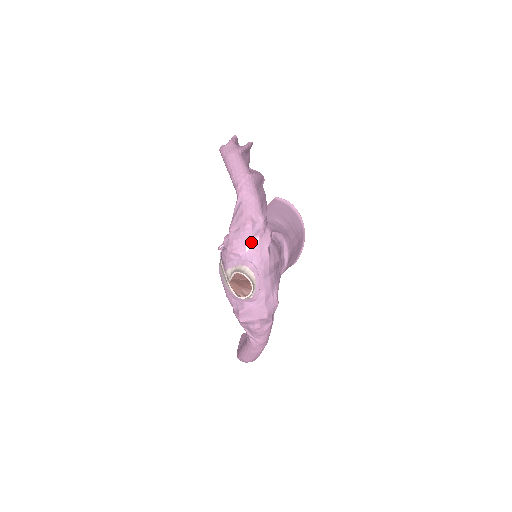
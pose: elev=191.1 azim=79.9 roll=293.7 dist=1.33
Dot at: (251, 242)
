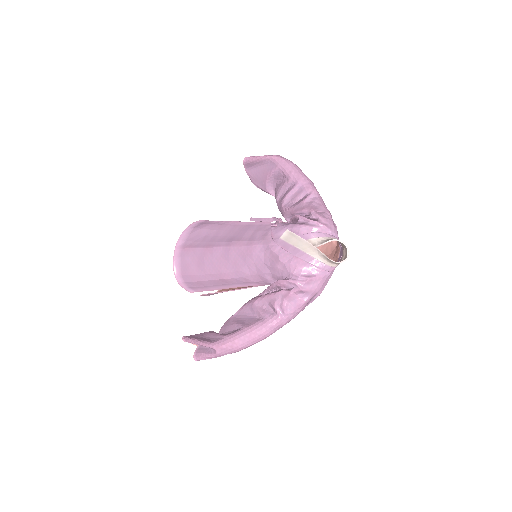
Dot at: (335, 226)
